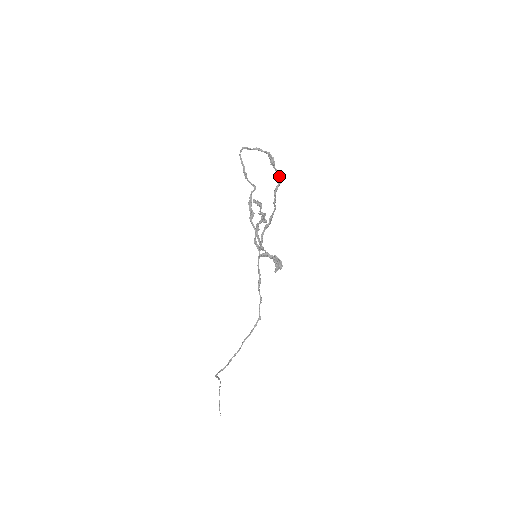
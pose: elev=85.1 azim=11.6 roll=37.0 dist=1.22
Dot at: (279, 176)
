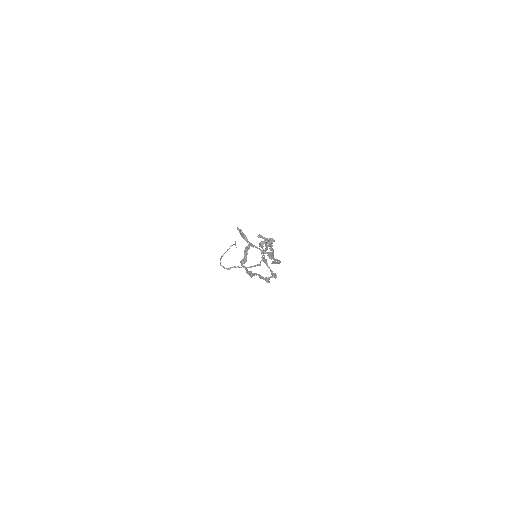
Dot at: (279, 261)
